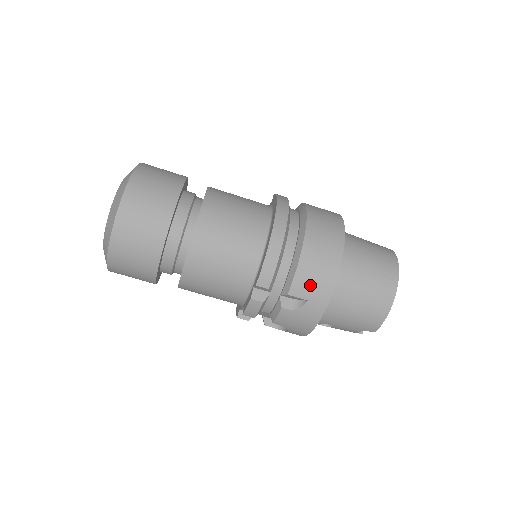
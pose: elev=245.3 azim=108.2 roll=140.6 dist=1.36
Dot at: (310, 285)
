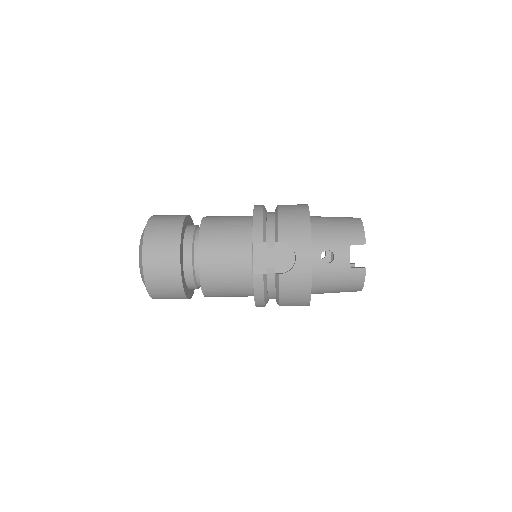
Dot at: occluded
